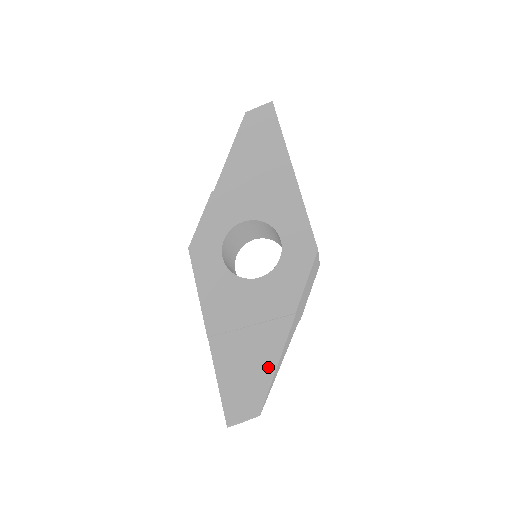
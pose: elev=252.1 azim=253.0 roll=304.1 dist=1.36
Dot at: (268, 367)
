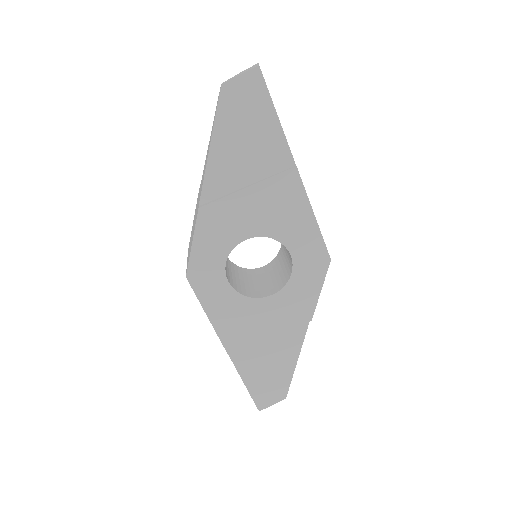
Dot at: (289, 365)
